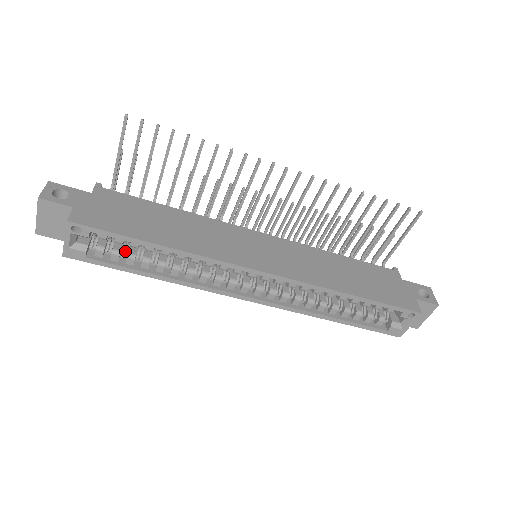
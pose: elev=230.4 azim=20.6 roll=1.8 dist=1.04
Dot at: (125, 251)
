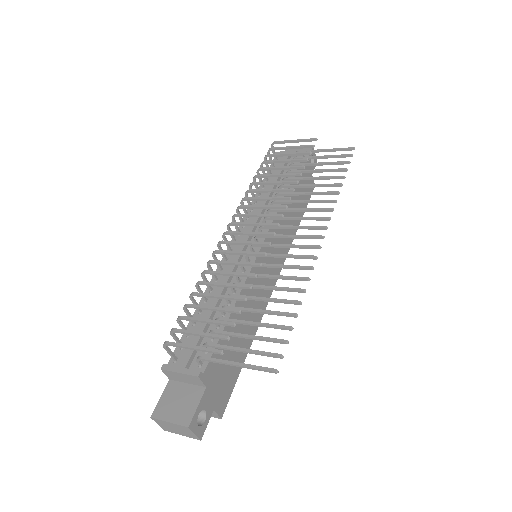
Dot at: occluded
